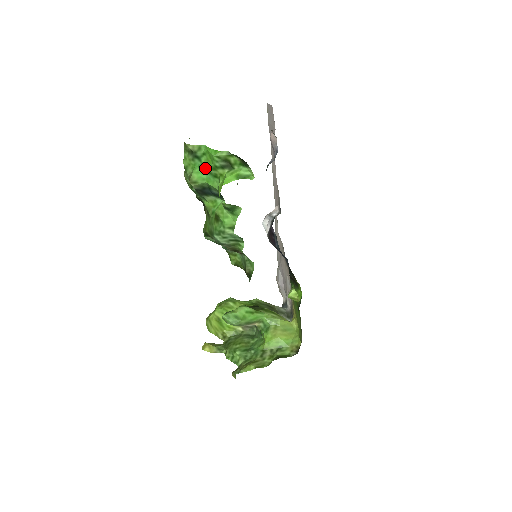
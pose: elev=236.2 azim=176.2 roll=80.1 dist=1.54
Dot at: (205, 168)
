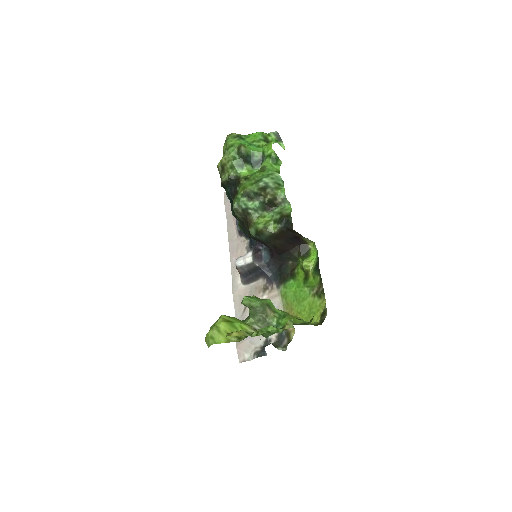
Dot at: (249, 143)
